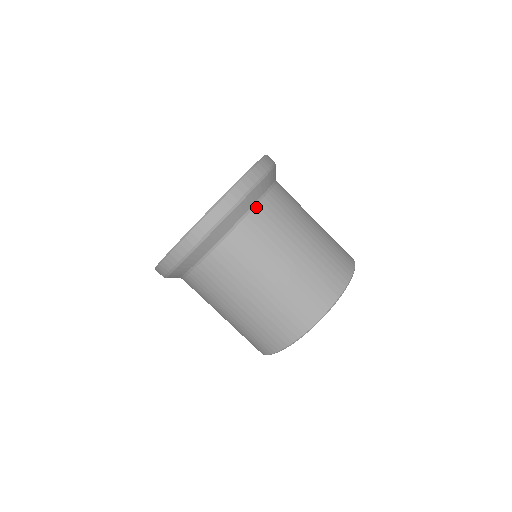
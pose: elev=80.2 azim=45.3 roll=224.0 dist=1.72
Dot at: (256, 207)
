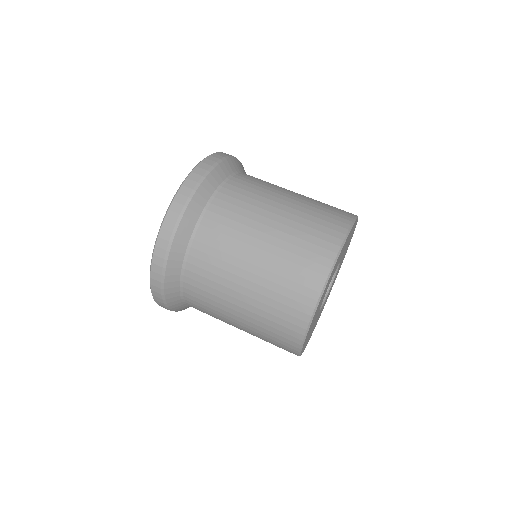
Dot at: occluded
